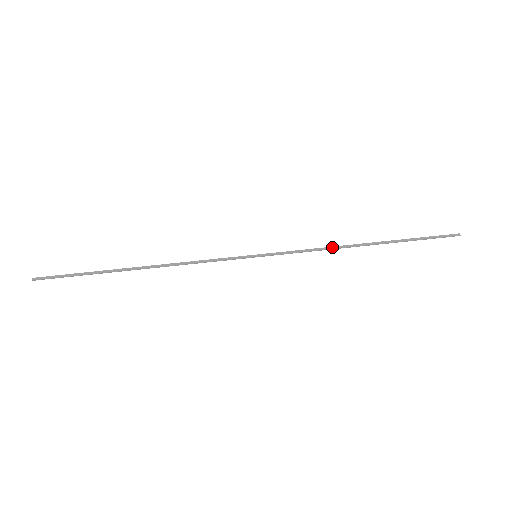
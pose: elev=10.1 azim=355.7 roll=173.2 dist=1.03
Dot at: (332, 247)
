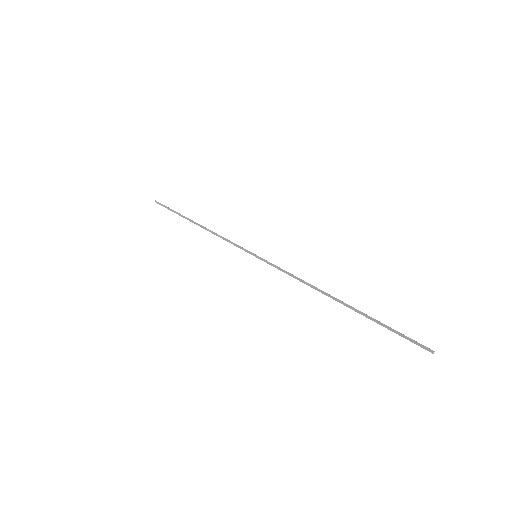
Dot at: (307, 283)
